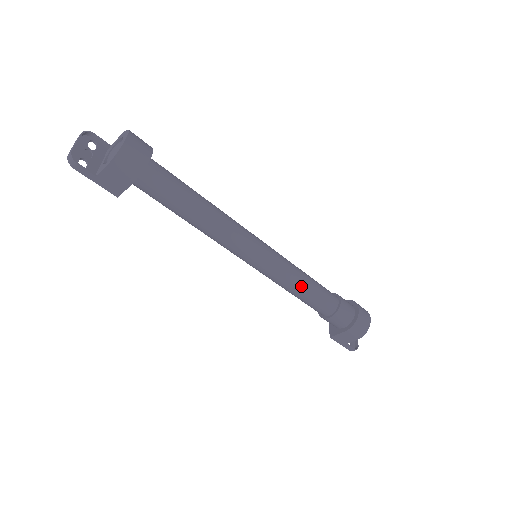
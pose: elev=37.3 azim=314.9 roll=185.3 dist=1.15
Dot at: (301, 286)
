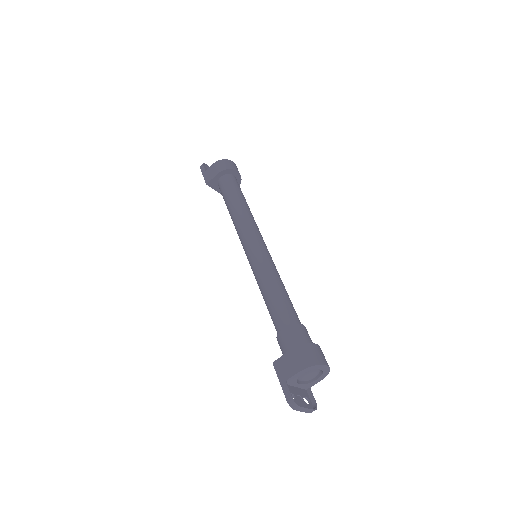
Dot at: (273, 283)
